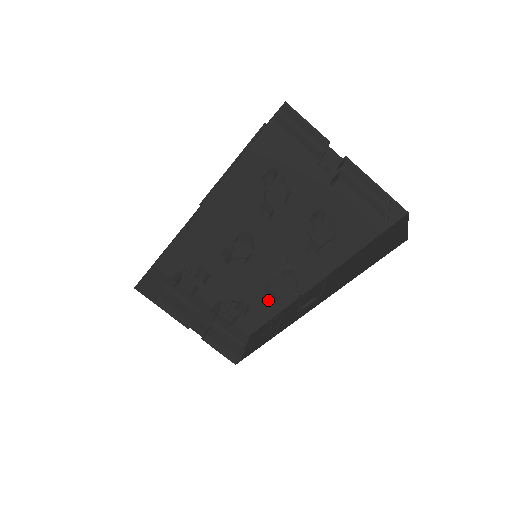
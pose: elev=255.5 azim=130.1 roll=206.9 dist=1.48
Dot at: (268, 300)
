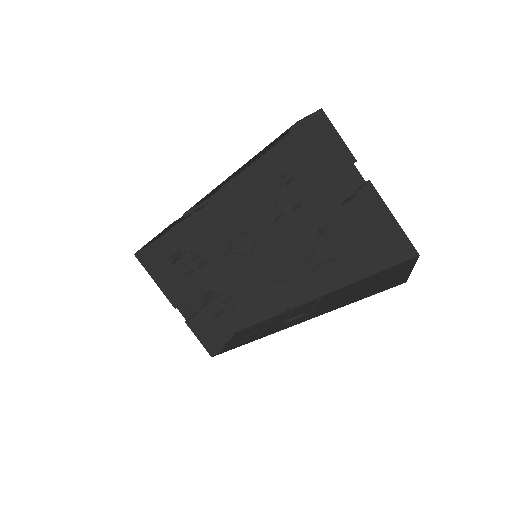
Dot at: occluded
